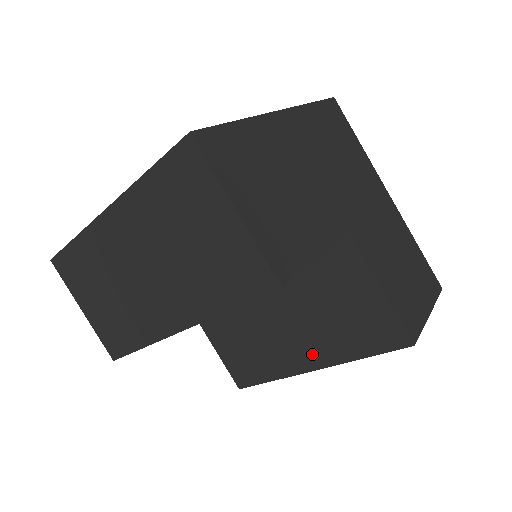
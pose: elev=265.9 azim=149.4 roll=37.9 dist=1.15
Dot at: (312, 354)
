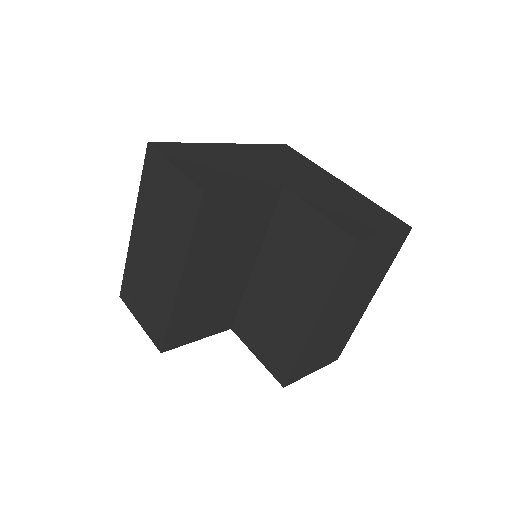
Dot at: (309, 306)
